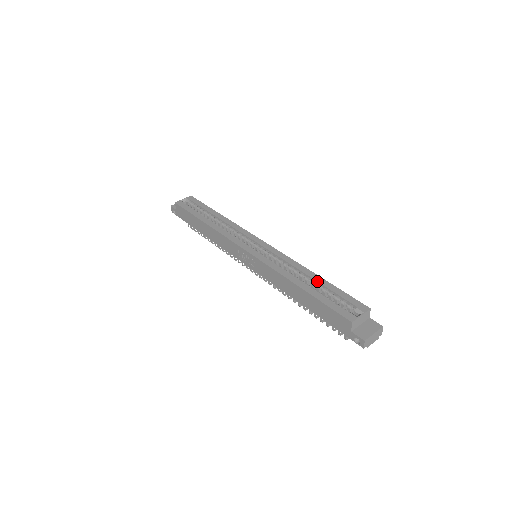
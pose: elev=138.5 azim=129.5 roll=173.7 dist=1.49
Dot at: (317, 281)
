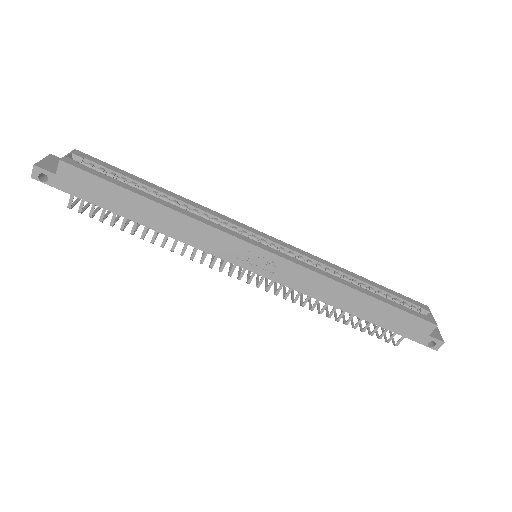
Dot at: (368, 283)
